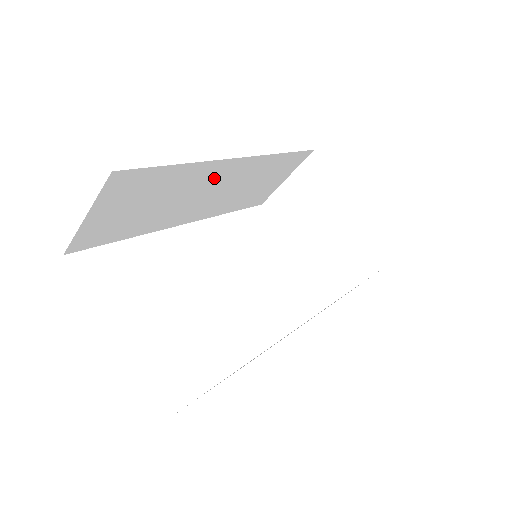
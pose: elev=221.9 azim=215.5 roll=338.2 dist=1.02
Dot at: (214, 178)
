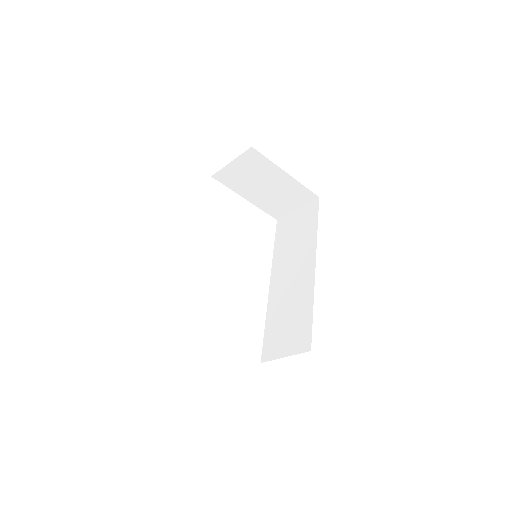
Dot at: occluded
